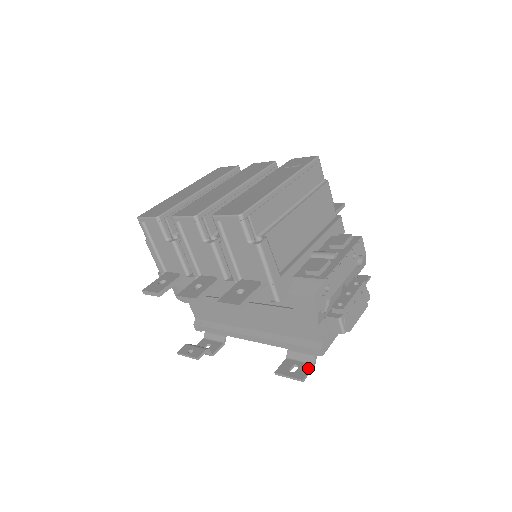
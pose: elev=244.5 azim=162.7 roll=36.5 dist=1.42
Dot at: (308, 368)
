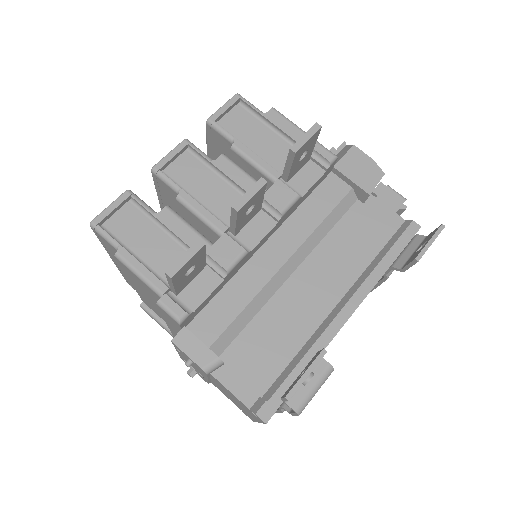
Dot at: (429, 235)
